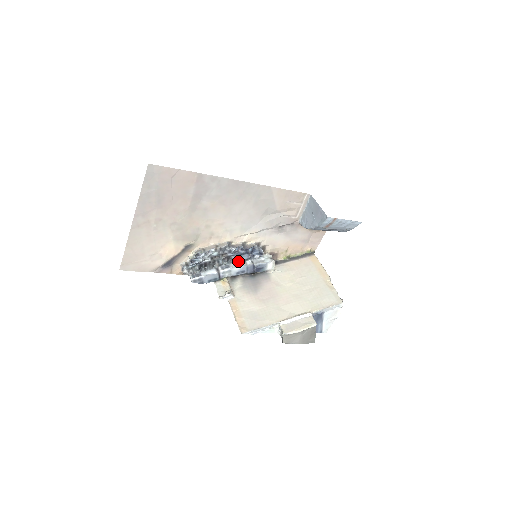
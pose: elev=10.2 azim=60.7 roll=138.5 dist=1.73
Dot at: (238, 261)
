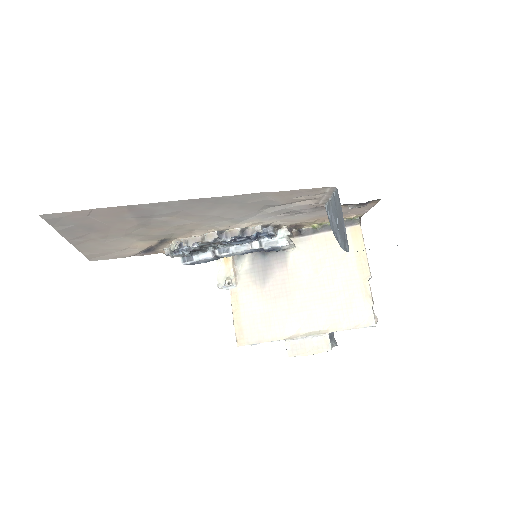
Dot at: occluded
